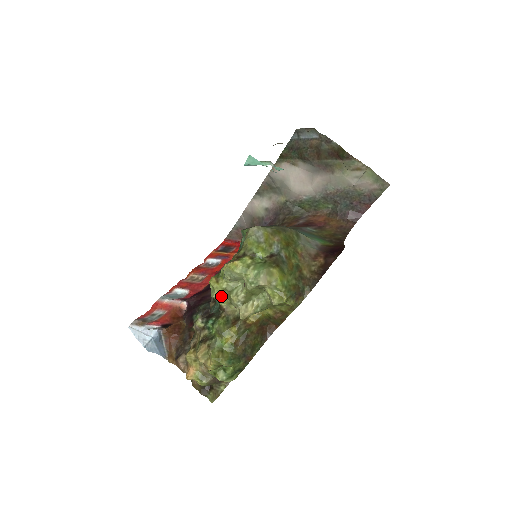
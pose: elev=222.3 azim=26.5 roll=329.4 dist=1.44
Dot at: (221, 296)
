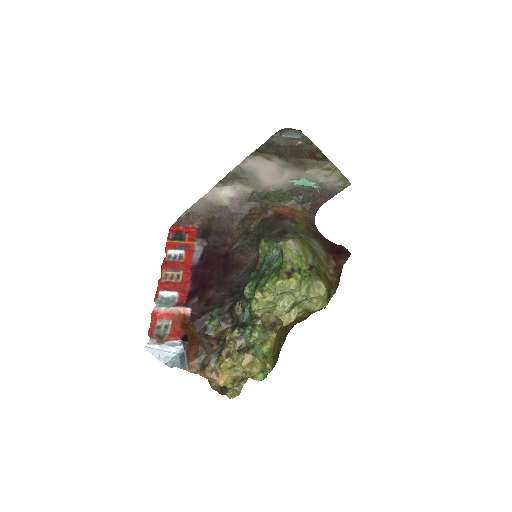
Dot at: (263, 308)
